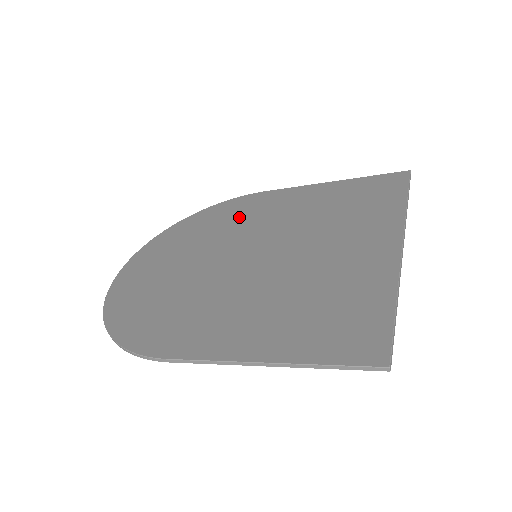
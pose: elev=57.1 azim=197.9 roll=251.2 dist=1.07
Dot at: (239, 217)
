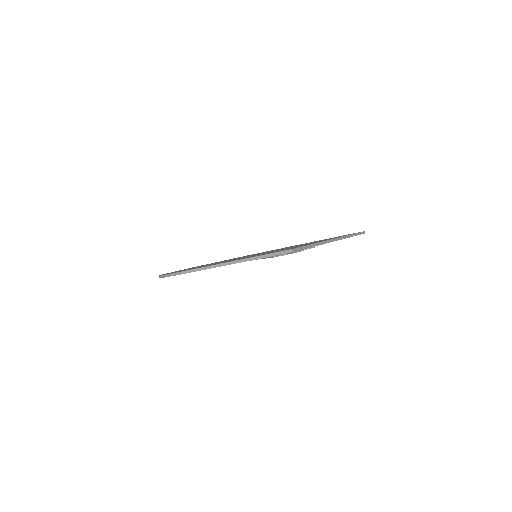
Dot at: occluded
